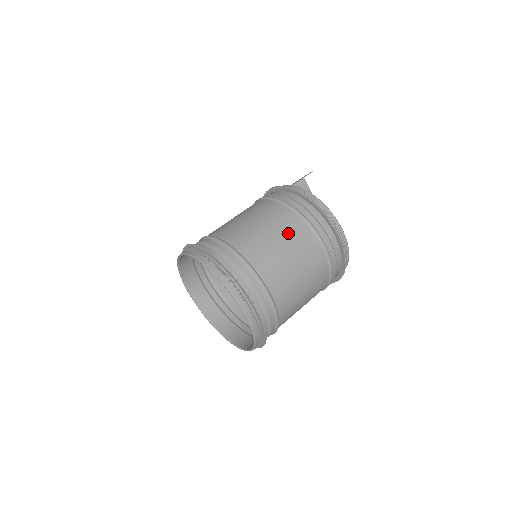
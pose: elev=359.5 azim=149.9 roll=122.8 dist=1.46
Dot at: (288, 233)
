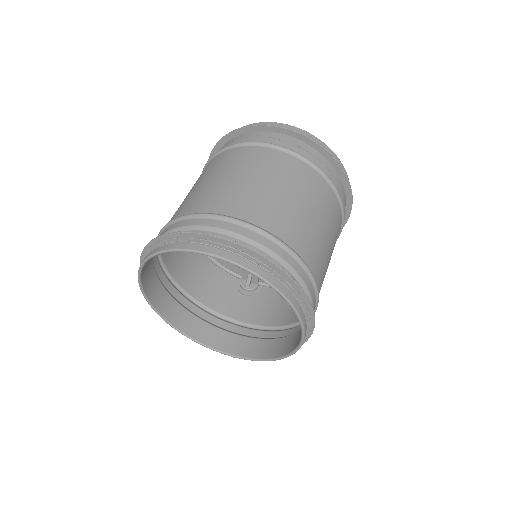
Dot at: (225, 165)
